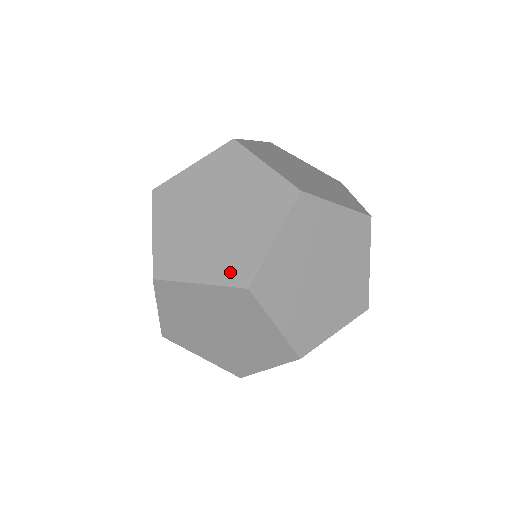
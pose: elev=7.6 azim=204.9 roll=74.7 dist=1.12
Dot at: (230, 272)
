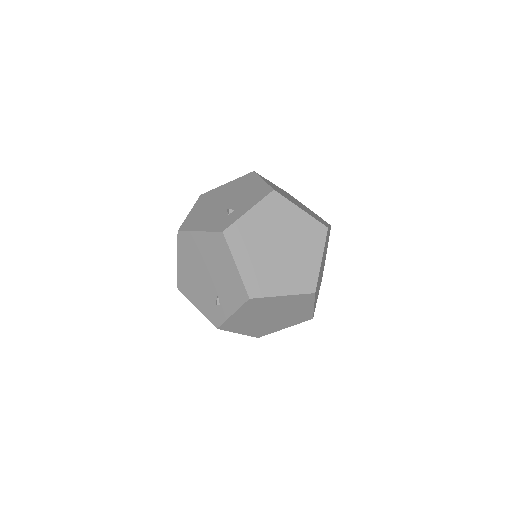
Dot at: (301, 285)
